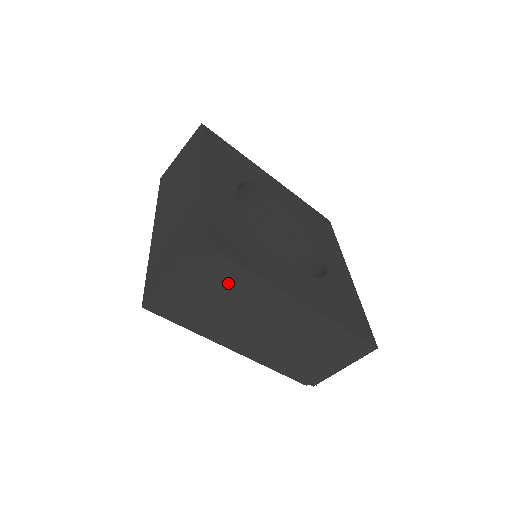
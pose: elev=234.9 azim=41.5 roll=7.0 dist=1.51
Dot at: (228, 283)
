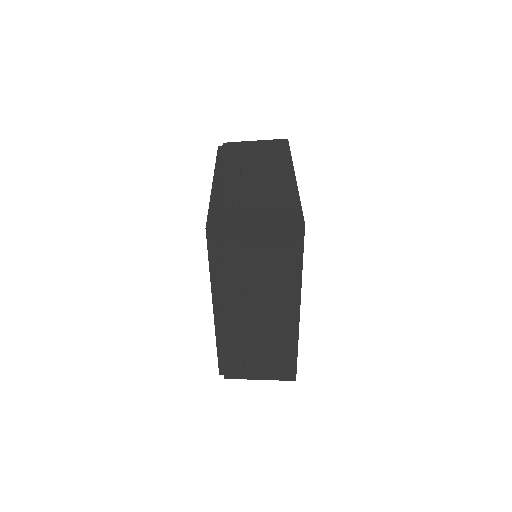
Dot at: (280, 263)
